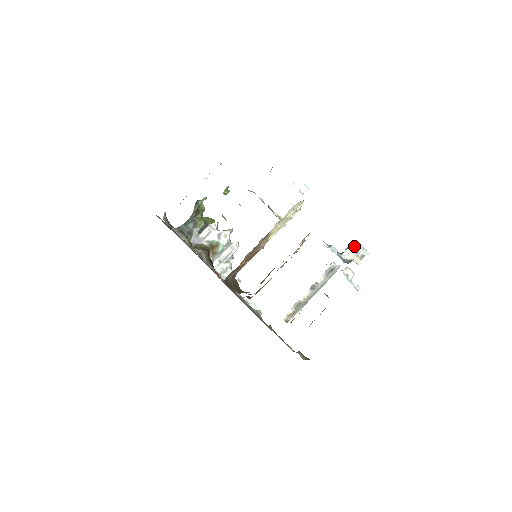
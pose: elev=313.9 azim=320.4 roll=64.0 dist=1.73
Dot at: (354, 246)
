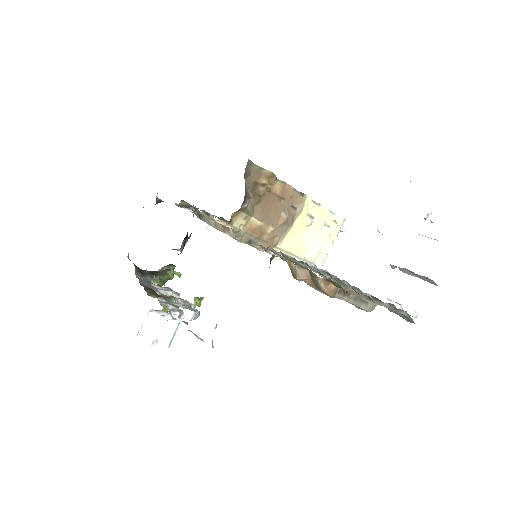
Dot at: occluded
